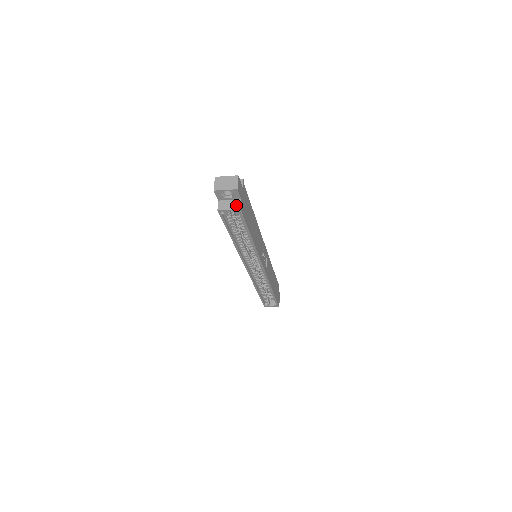
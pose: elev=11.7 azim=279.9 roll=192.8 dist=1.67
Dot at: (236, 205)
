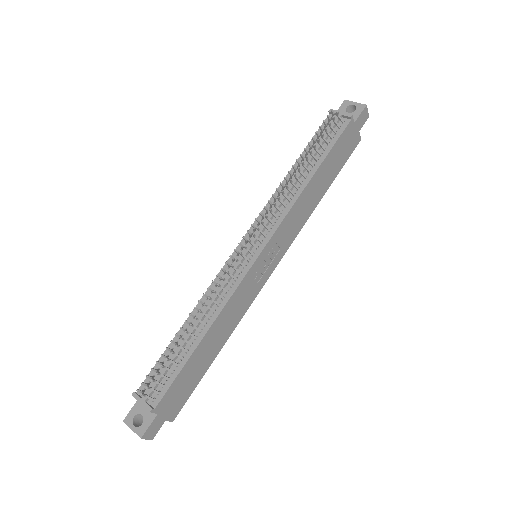
Dot at: occluded
